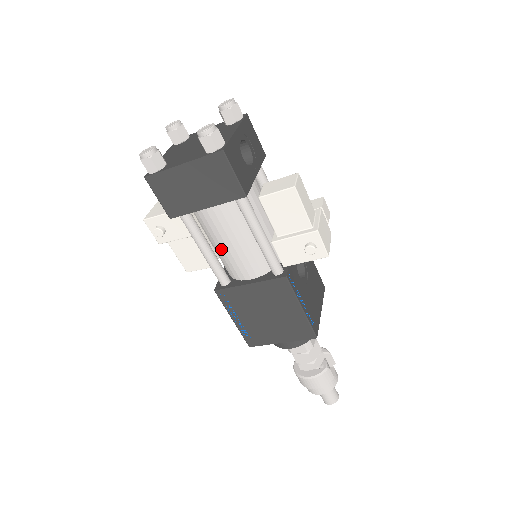
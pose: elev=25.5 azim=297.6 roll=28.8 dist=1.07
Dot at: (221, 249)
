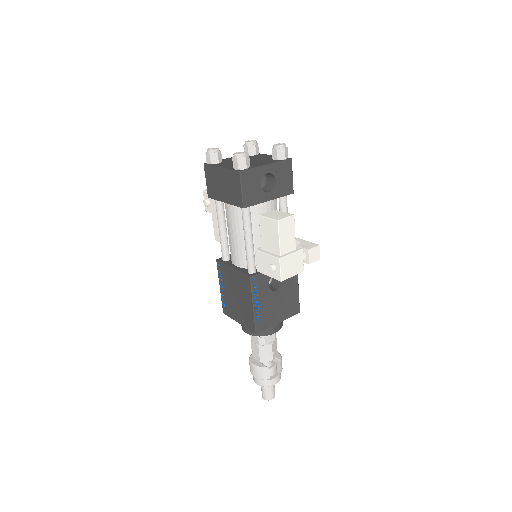
Dot at: (229, 235)
